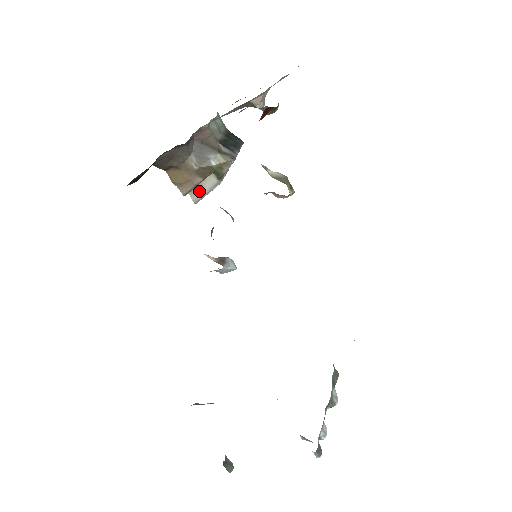
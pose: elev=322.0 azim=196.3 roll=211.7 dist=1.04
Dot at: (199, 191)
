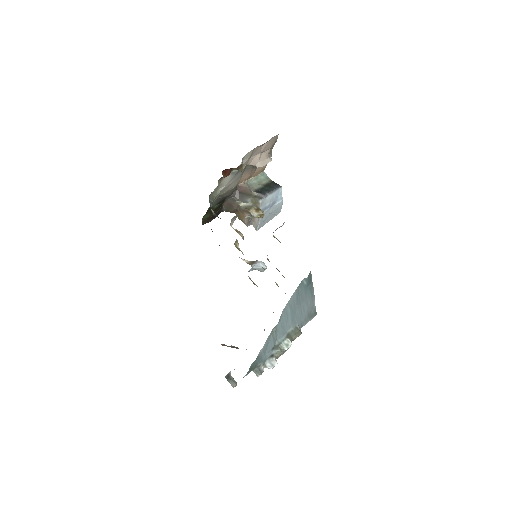
Dot at: (255, 222)
